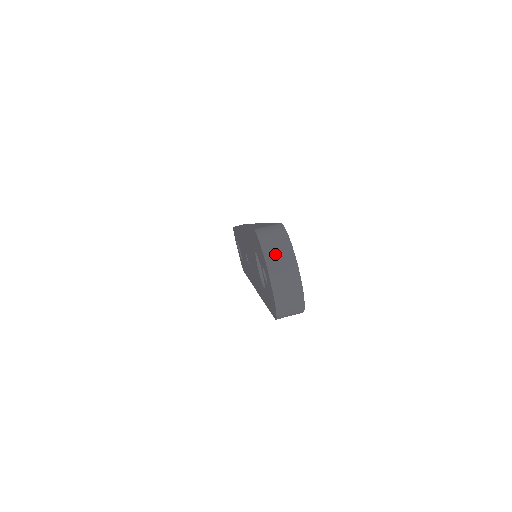
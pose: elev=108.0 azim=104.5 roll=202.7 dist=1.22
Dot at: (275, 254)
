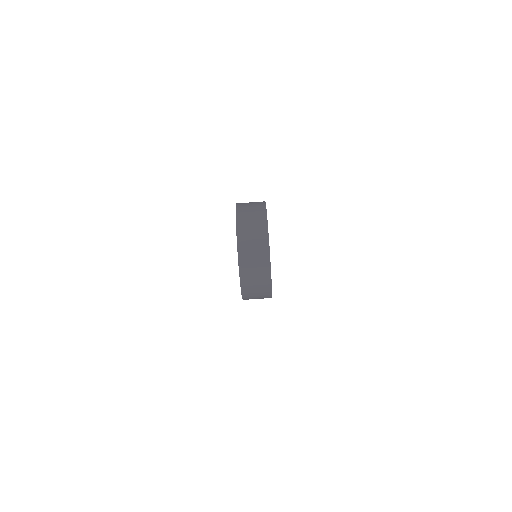
Dot at: (248, 225)
